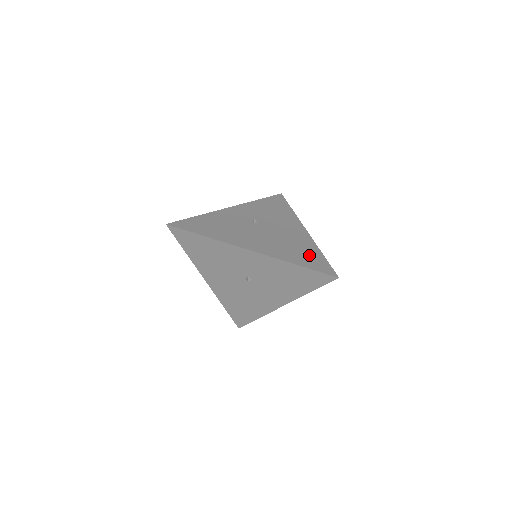
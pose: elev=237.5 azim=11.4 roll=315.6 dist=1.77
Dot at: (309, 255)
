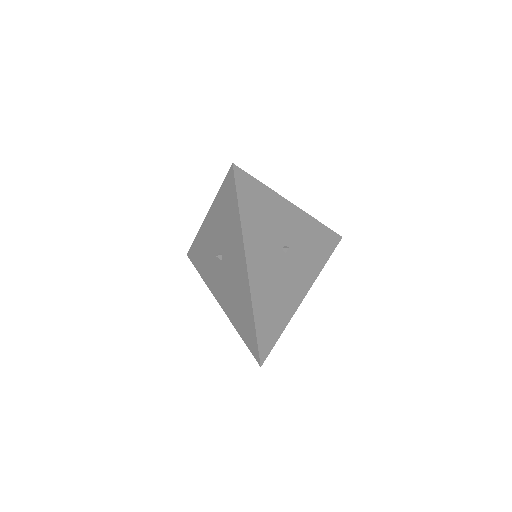
Dot at: occluded
